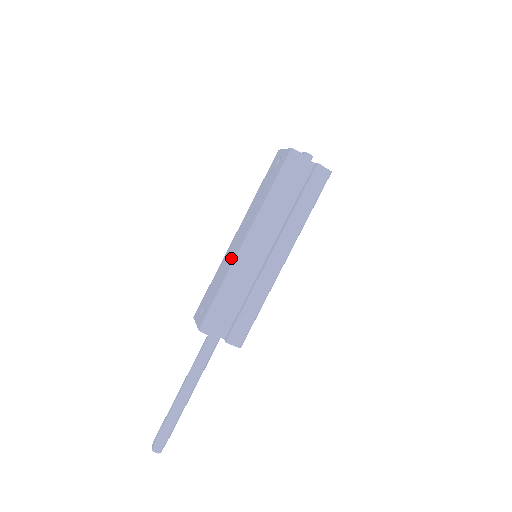
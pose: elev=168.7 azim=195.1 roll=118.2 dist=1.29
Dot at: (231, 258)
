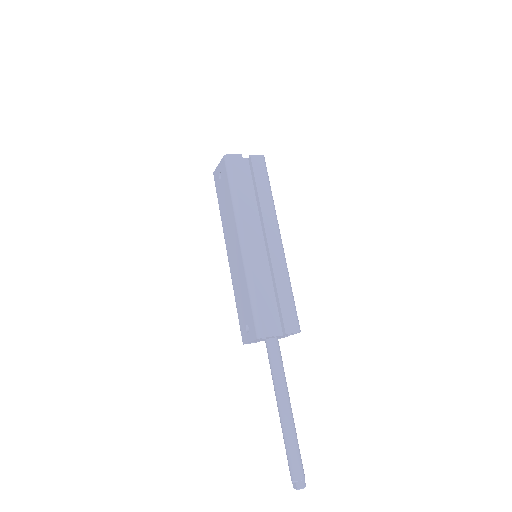
Dot at: (239, 266)
